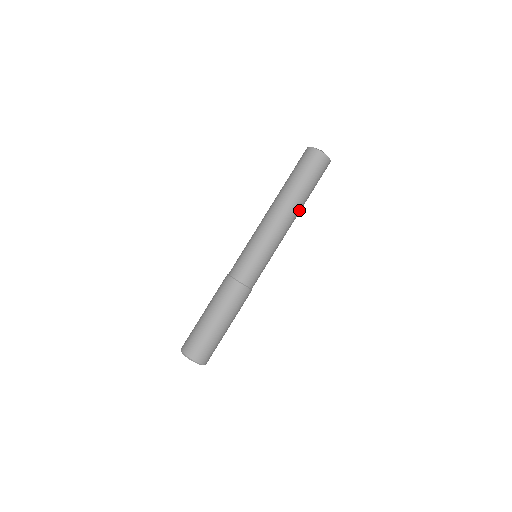
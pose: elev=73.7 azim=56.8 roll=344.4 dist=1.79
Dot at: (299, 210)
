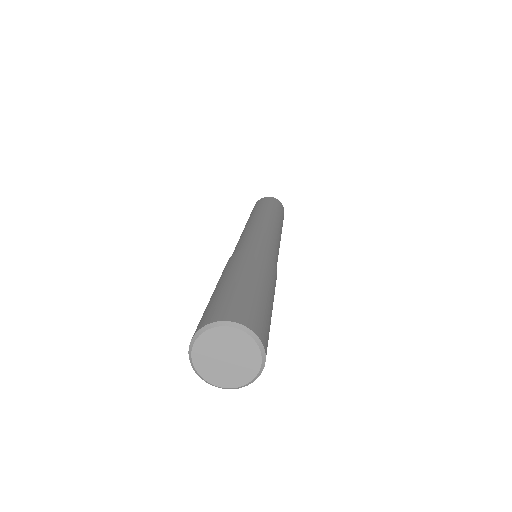
Dot at: (280, 224)
